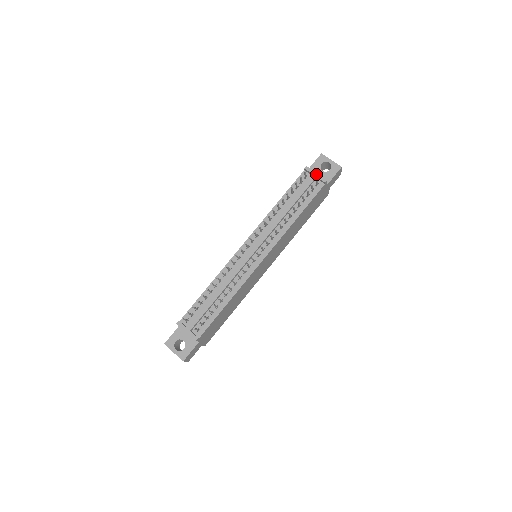
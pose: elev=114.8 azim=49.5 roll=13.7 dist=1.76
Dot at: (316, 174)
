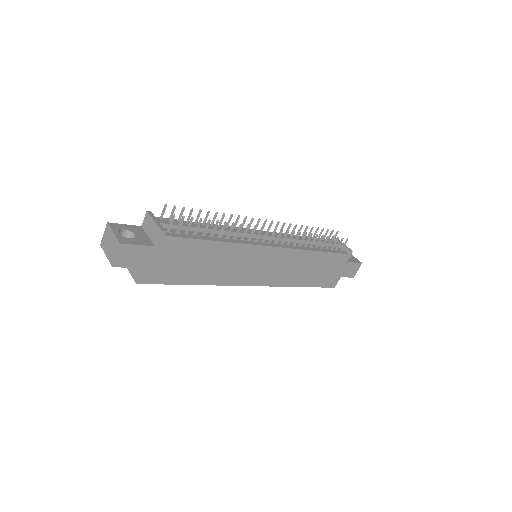
Dot at: occluded
